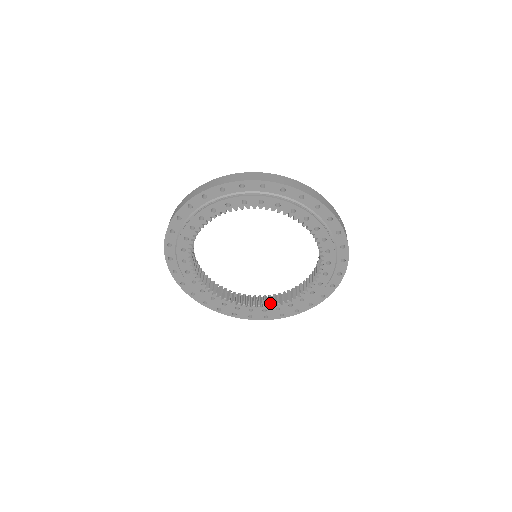
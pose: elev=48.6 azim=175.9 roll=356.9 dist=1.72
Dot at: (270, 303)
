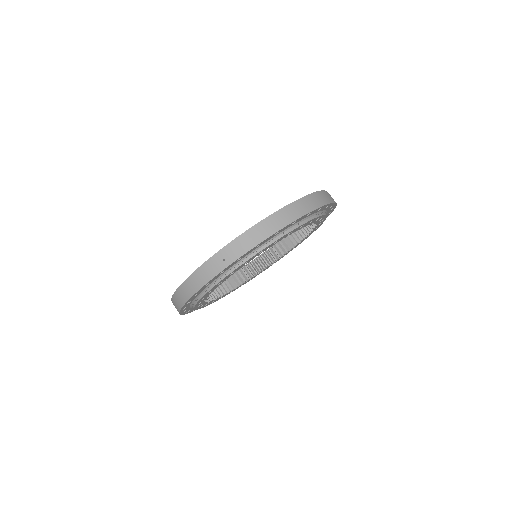
Dot at: (236, 284)
